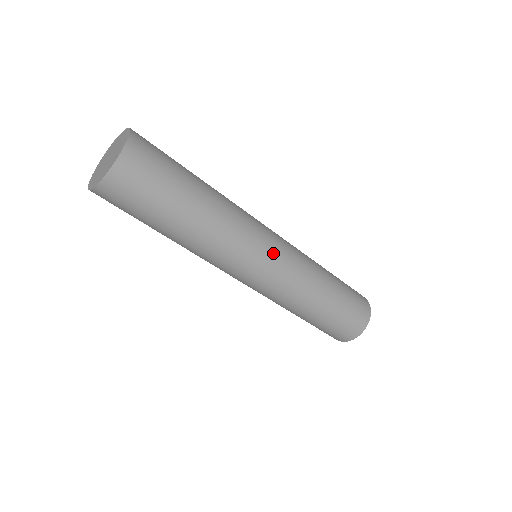
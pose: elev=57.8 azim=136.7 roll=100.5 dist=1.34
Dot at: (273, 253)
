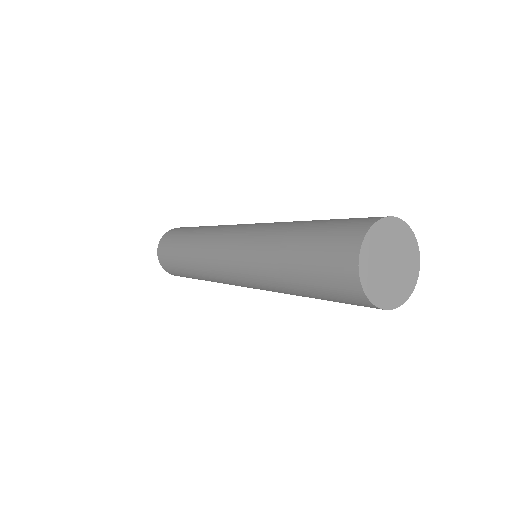
Dot at: occluded
